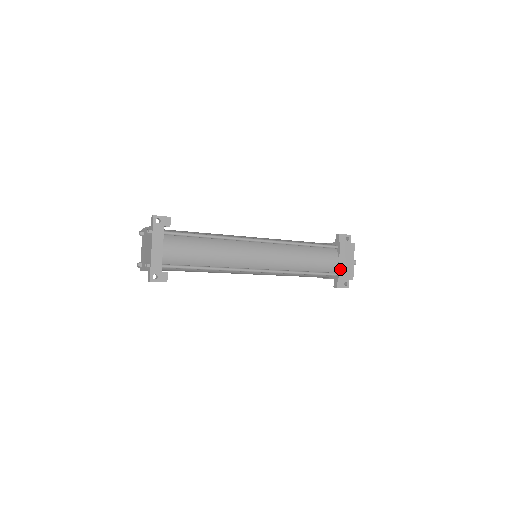
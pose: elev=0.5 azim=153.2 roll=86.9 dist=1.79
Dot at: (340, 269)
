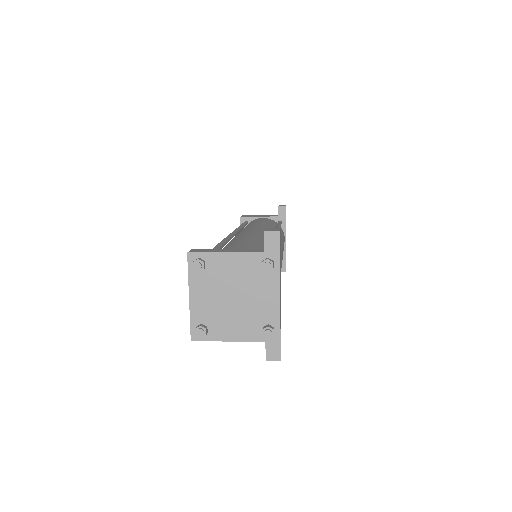
Dot at: occluded
